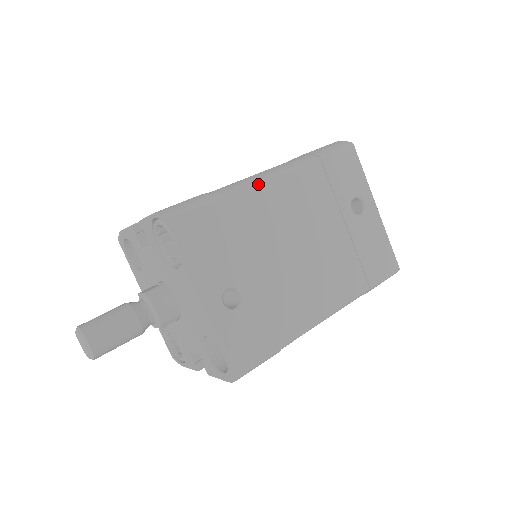
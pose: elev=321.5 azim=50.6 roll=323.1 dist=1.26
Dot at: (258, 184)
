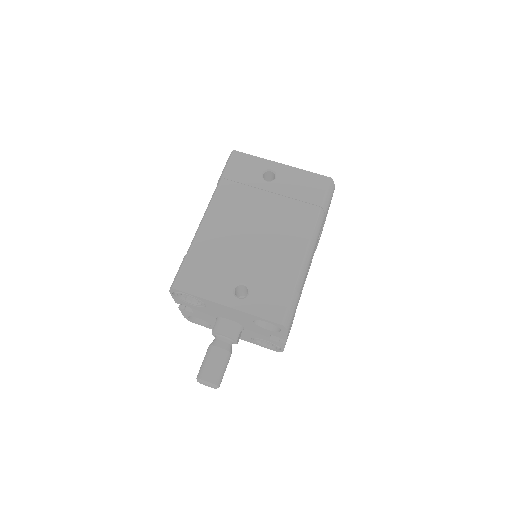
Dot at: (202, 226)
